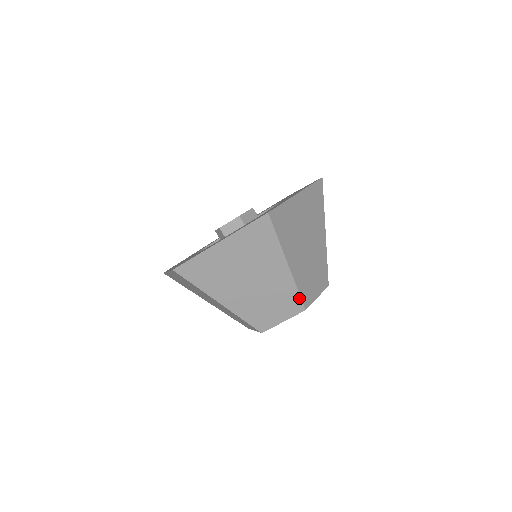
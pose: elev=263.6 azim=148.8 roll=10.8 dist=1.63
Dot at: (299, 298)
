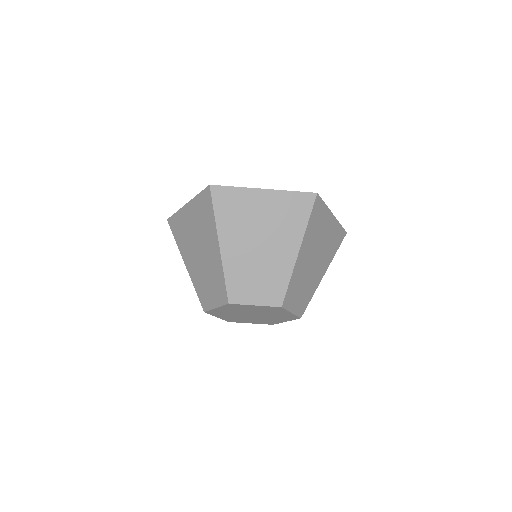
Dot at: (285, 290)
